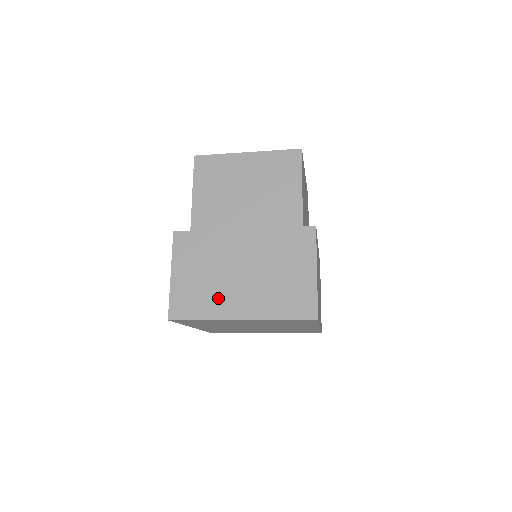
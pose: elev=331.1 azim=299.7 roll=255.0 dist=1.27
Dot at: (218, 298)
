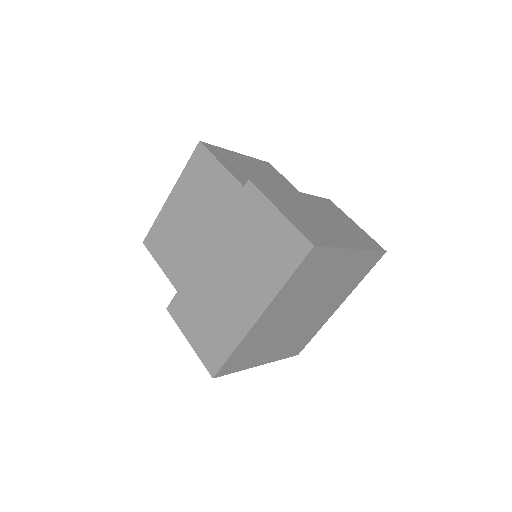
Dot at: (328, 232)
